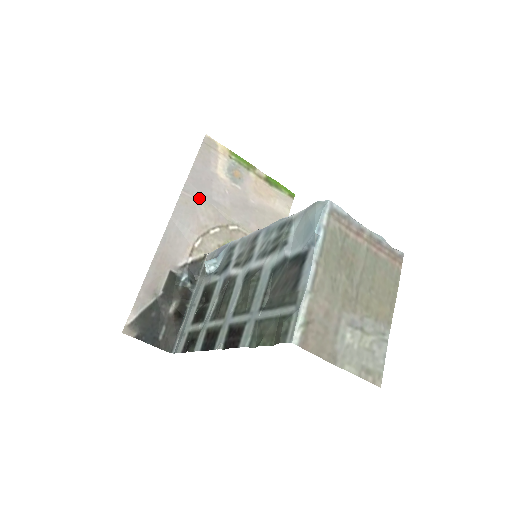
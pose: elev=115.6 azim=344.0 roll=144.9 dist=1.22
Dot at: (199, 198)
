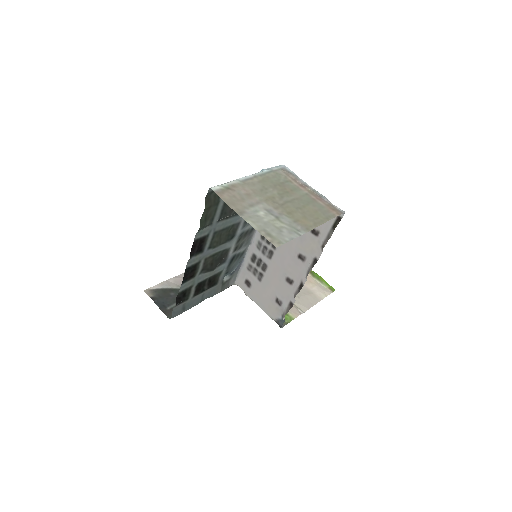
Dot at: occluded
